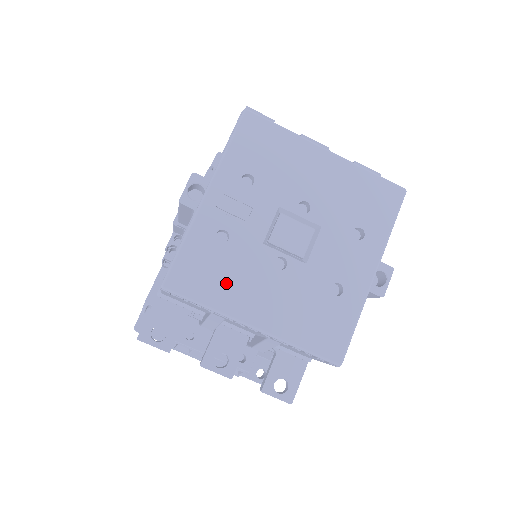
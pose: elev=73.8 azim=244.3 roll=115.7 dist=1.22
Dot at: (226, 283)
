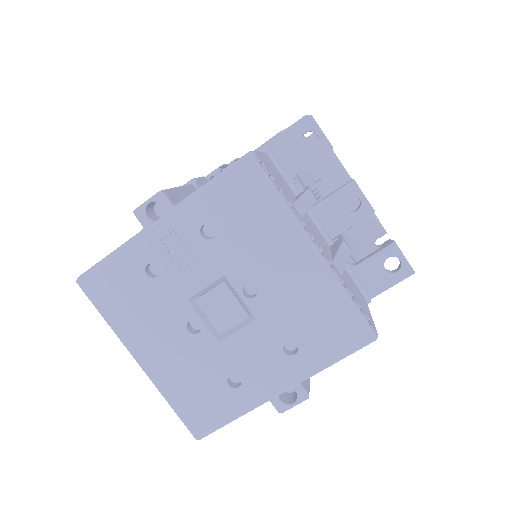
Dot at: (133, 313)
